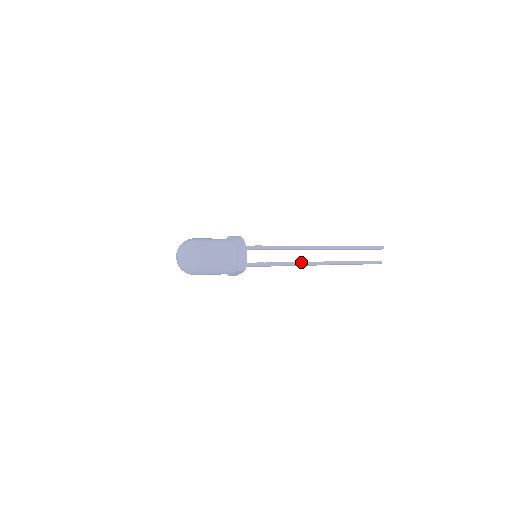
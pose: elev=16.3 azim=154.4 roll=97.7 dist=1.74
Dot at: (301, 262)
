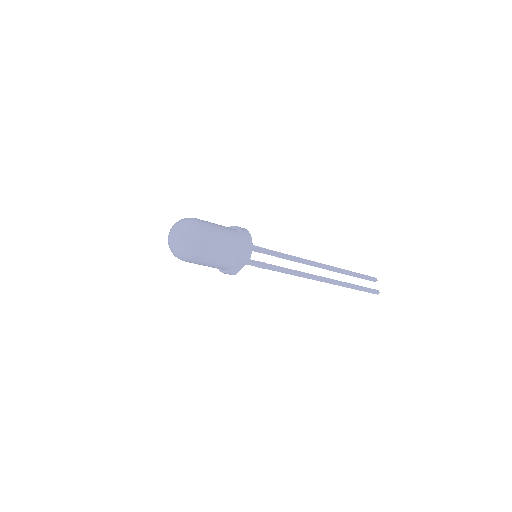
Dot at: (303, 272)
